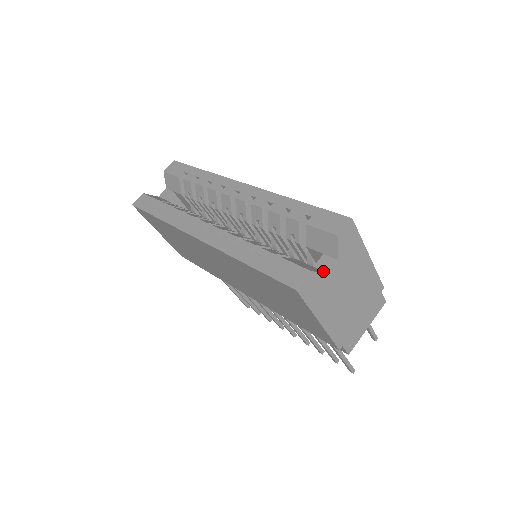
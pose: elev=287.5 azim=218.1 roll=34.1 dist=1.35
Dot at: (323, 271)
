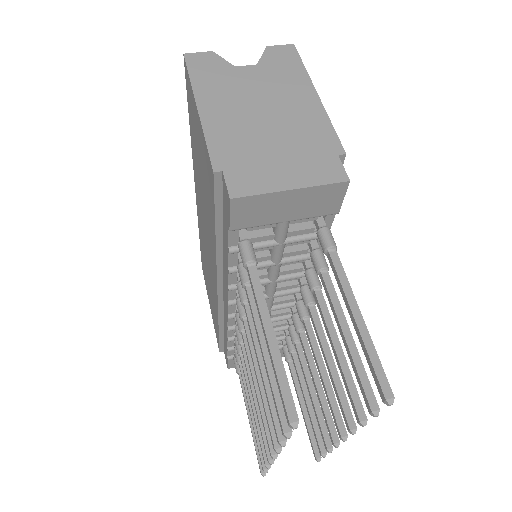
Dot at: occluded
